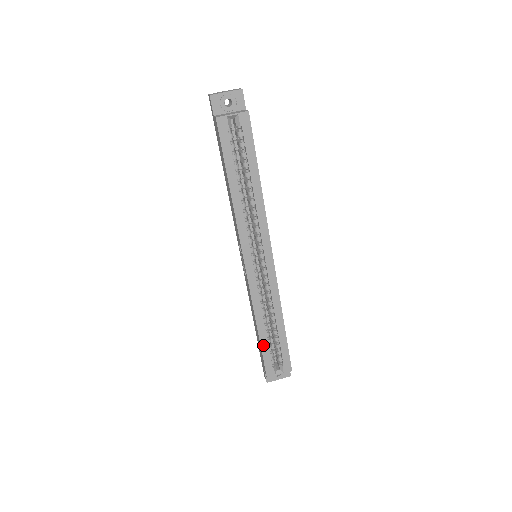
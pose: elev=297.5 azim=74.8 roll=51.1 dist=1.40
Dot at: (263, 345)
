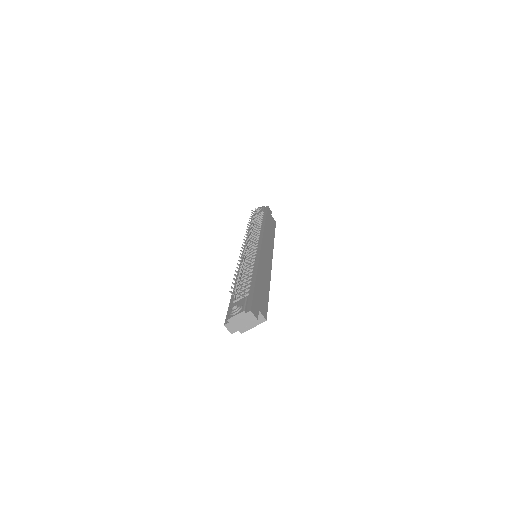
Dot at: occluded
